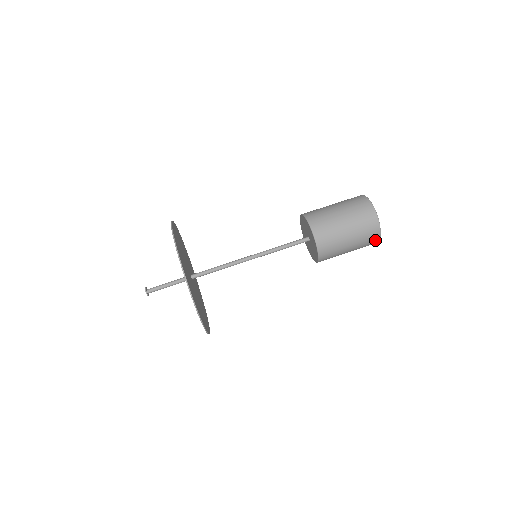
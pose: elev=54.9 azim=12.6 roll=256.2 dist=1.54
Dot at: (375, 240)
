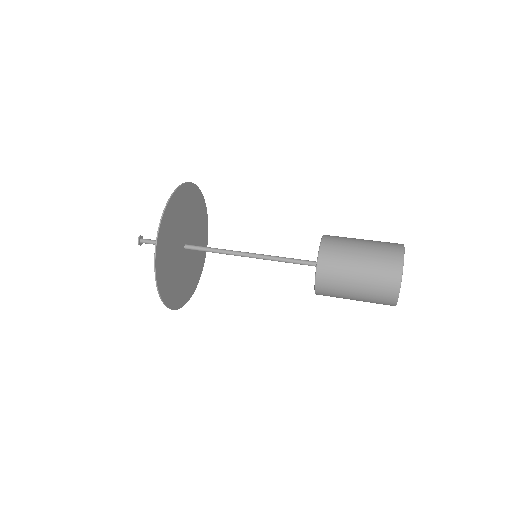
Dot at: (392, 294)
